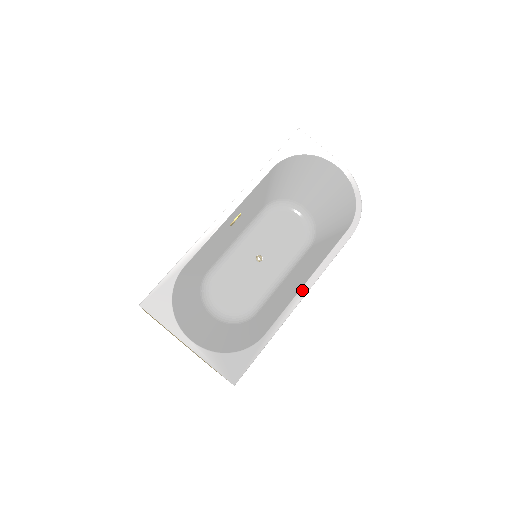
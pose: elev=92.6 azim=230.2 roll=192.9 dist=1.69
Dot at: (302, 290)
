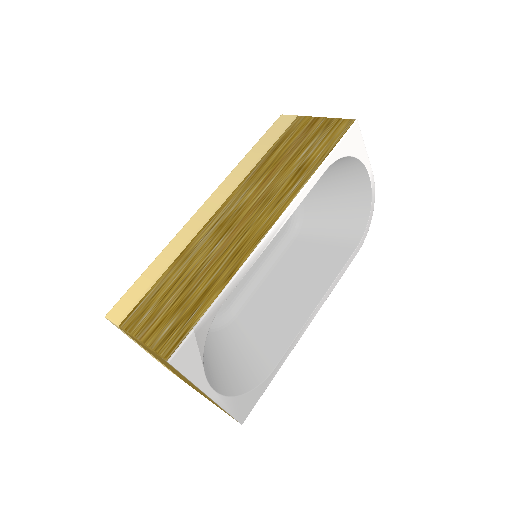
Dot at: (312, 316)
